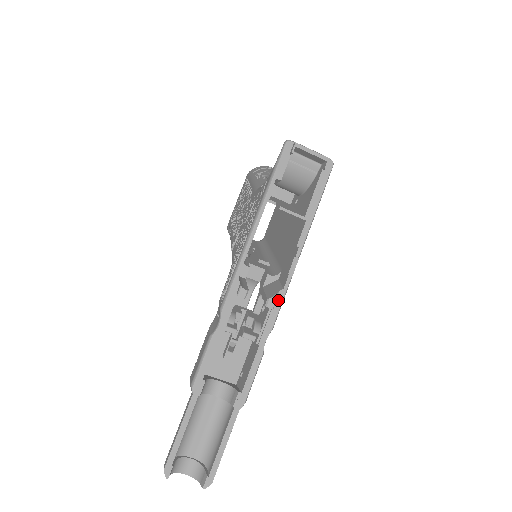
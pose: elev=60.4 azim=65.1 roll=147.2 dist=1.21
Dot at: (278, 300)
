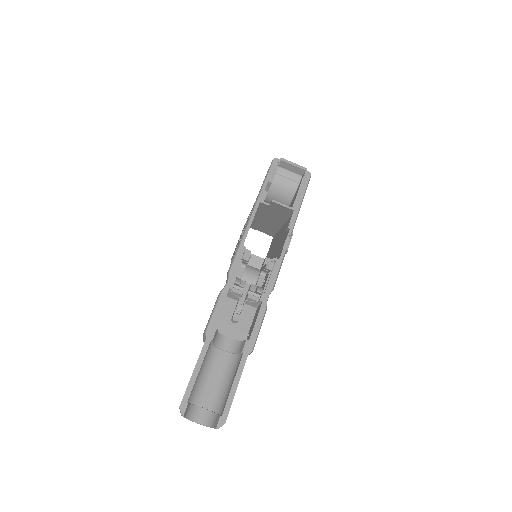
Dot at: (276, 266)
